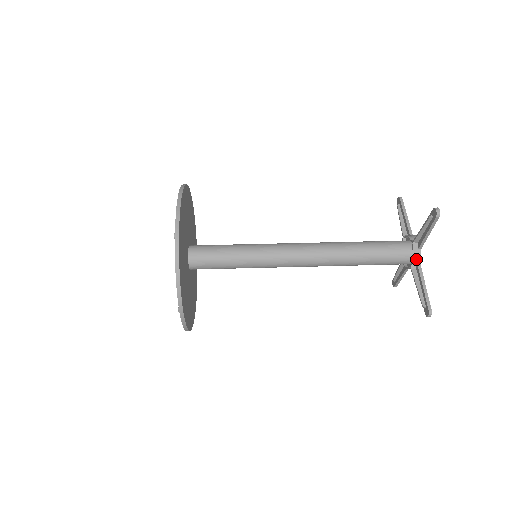
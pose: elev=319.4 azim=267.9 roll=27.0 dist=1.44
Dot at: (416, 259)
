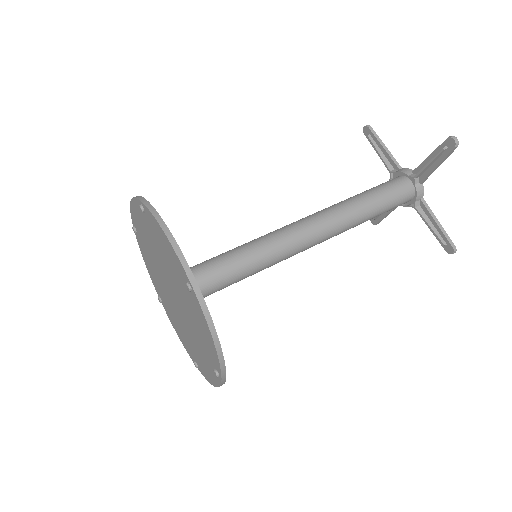
Dot at: (420, 195)
